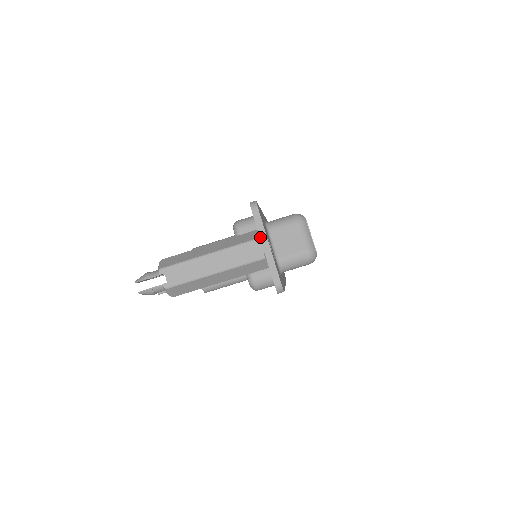
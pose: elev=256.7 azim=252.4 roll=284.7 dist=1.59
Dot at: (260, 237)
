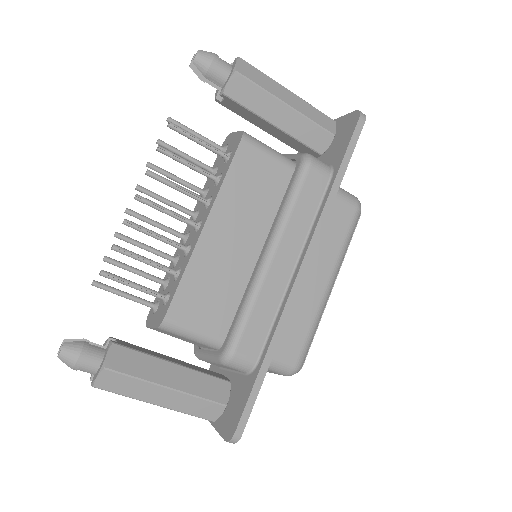
Dot at: occluded
